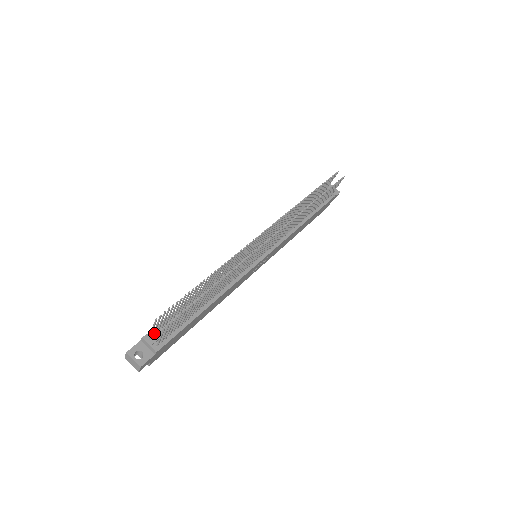
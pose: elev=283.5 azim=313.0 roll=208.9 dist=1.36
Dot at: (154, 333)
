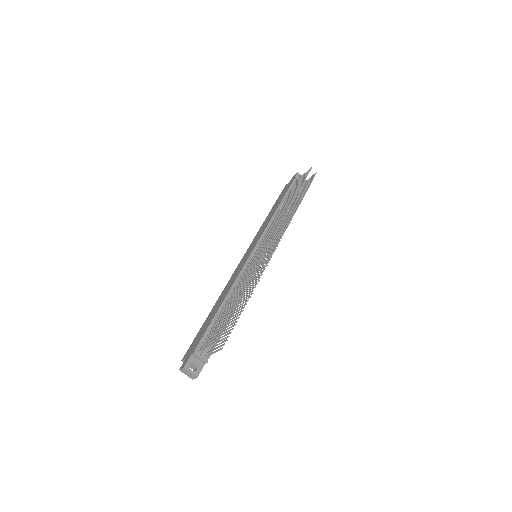
Dot at: (202, 347)
